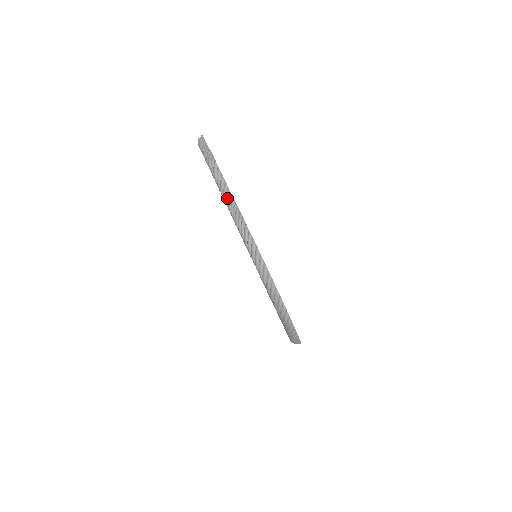
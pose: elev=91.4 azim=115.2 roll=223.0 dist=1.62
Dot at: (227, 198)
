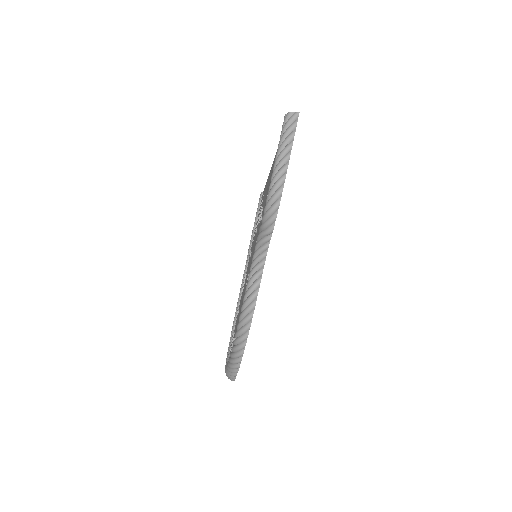
Dot at: (259, 251)
